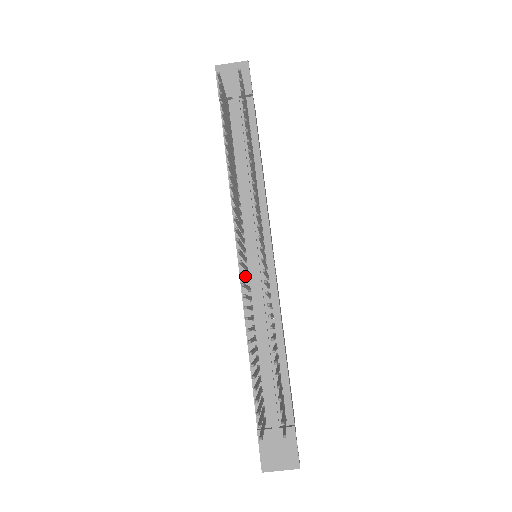
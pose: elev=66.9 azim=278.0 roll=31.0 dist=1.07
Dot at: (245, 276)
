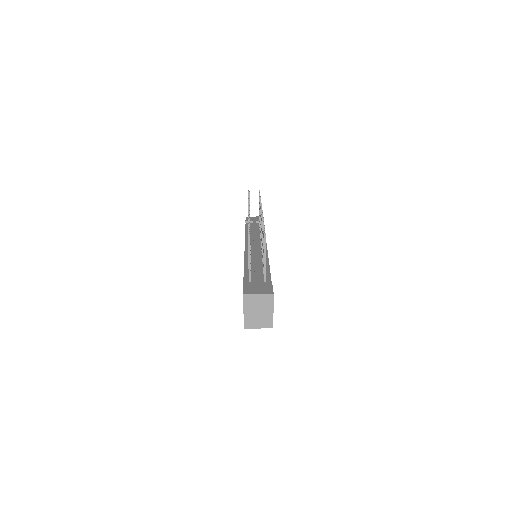
Dot at: occluded
